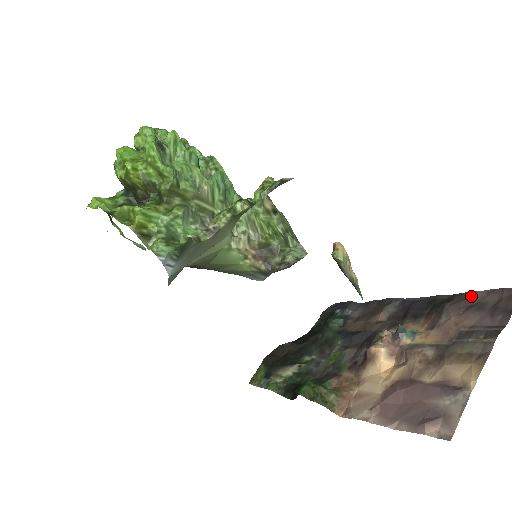
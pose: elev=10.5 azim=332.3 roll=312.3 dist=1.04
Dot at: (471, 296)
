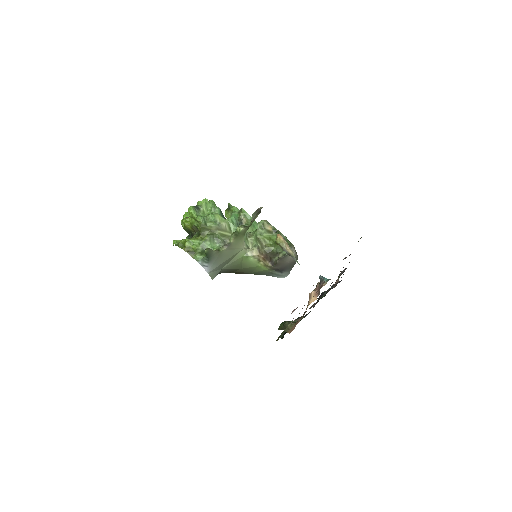
Dot at: occluded
